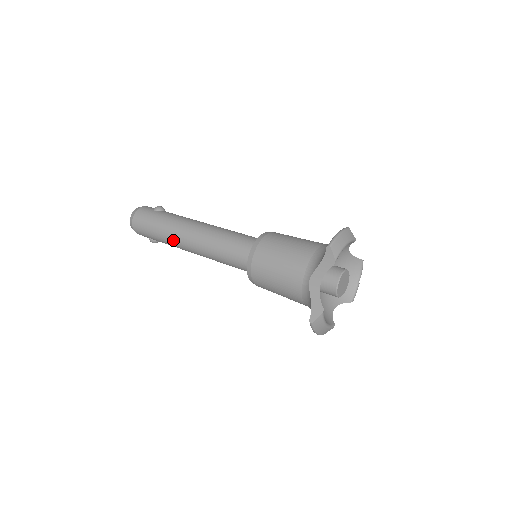
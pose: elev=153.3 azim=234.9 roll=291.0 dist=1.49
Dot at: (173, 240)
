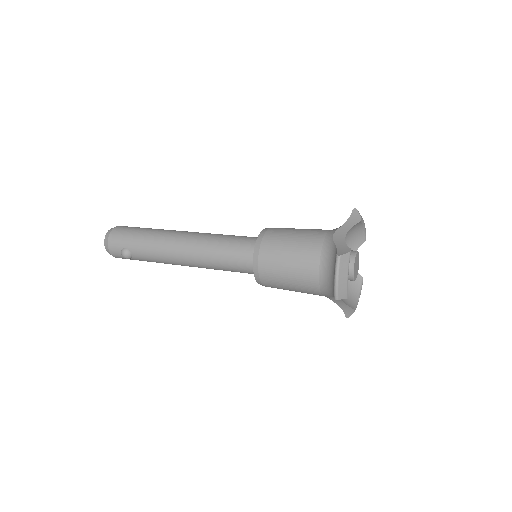
Dot at: (161, 239)
